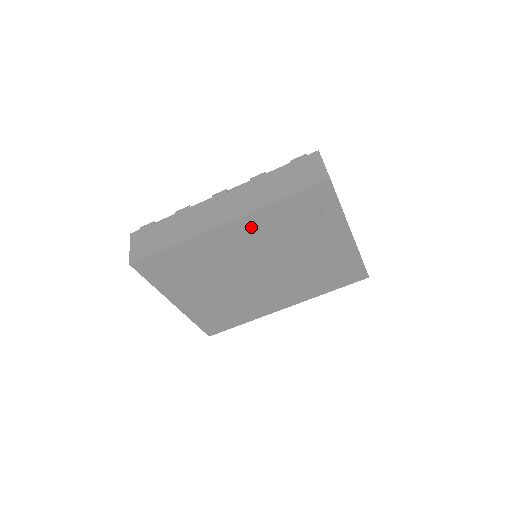
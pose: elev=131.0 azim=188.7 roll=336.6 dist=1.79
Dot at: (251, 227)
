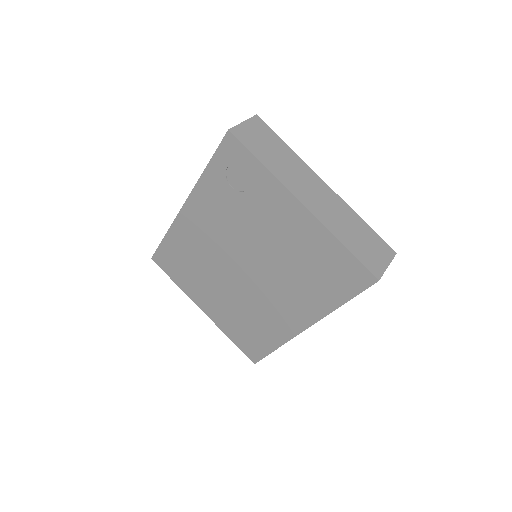
Dot at: (204, 207)
